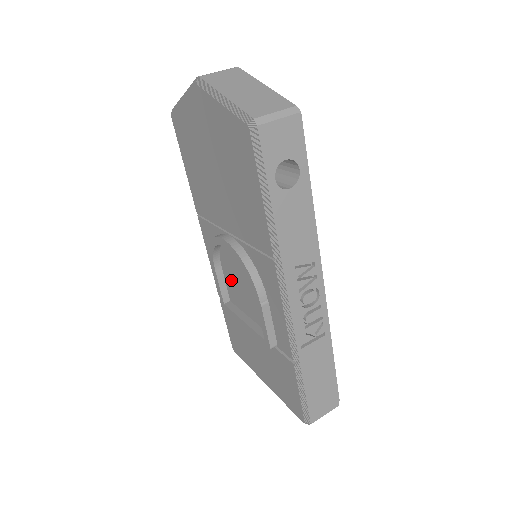
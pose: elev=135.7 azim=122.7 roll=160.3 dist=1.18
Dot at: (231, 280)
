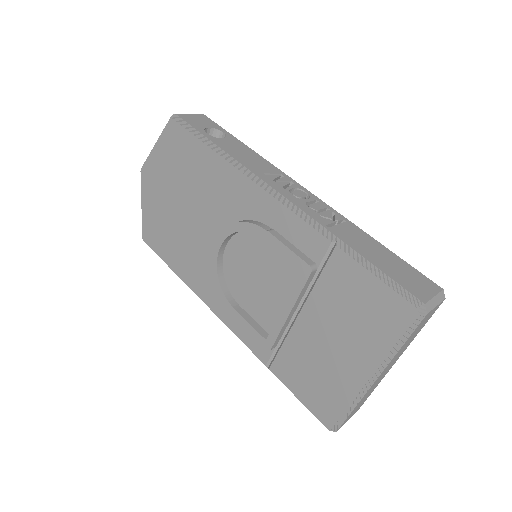
Dot at: (252, 299)
